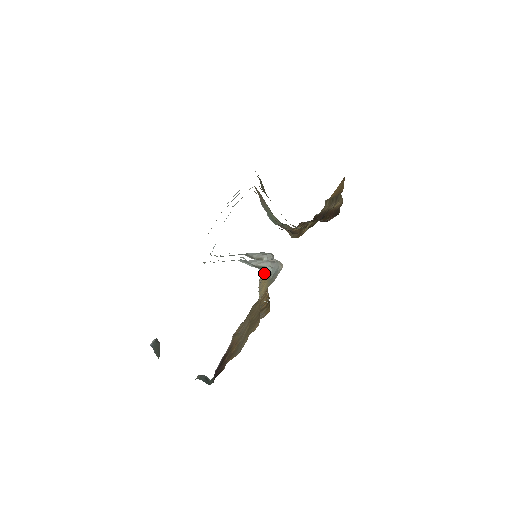
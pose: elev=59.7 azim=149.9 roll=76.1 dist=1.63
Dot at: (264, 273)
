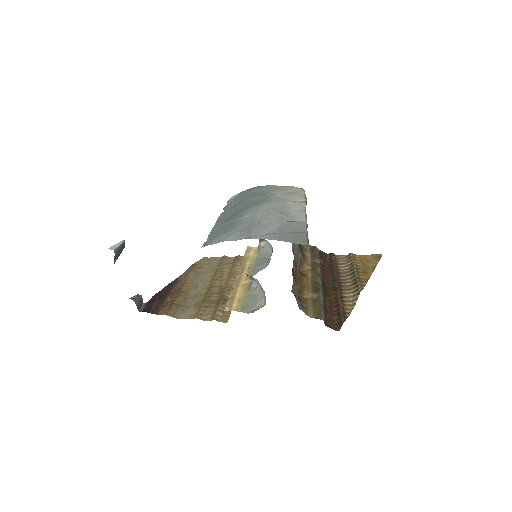
Dot at: (254, 251)
